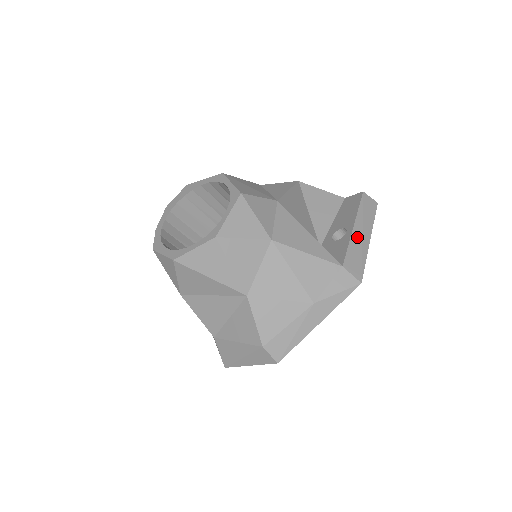
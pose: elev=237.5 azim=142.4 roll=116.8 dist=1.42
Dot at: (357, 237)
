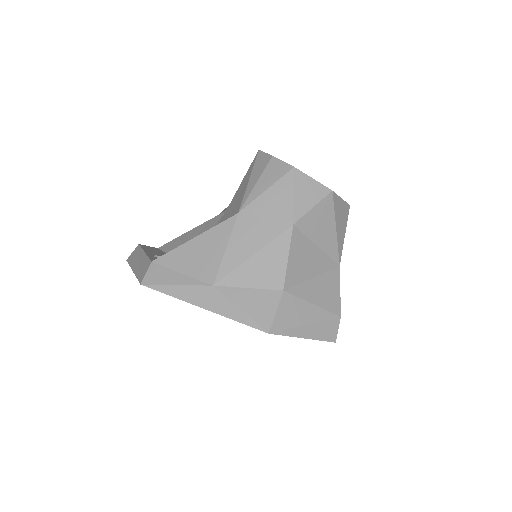
Dot at: occluded
